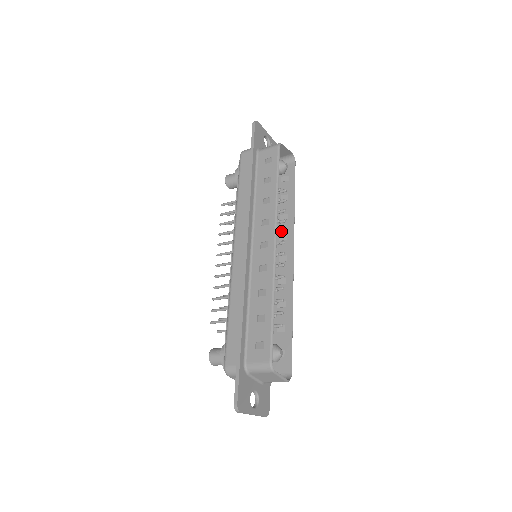
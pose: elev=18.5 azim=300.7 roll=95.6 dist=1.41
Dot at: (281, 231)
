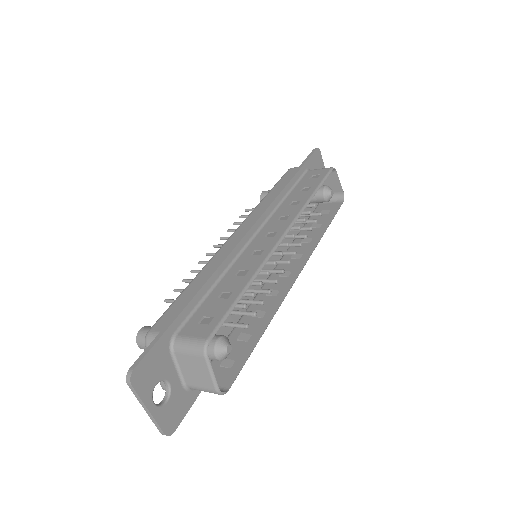
Dot at: occluded
